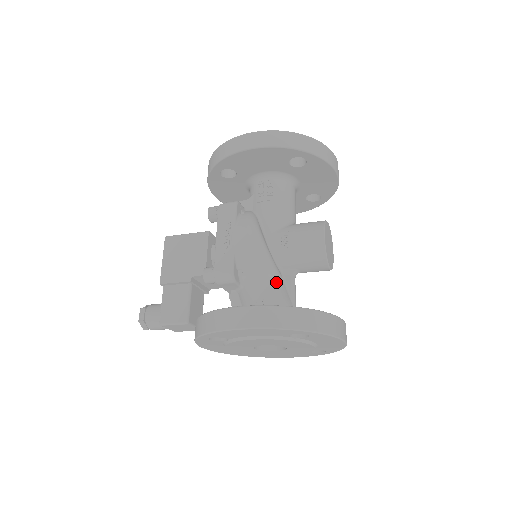
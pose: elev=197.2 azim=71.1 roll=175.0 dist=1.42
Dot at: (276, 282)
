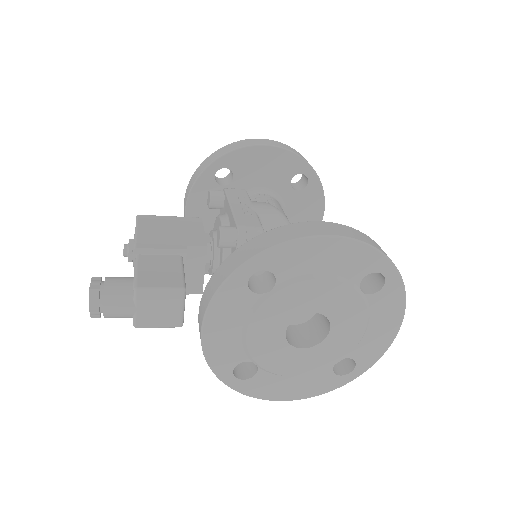
Dot at: occluded
